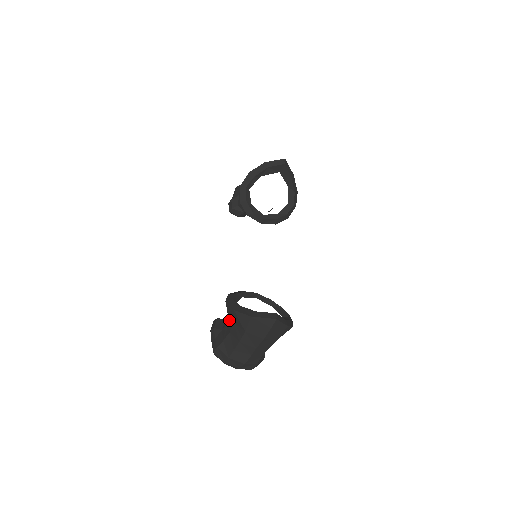
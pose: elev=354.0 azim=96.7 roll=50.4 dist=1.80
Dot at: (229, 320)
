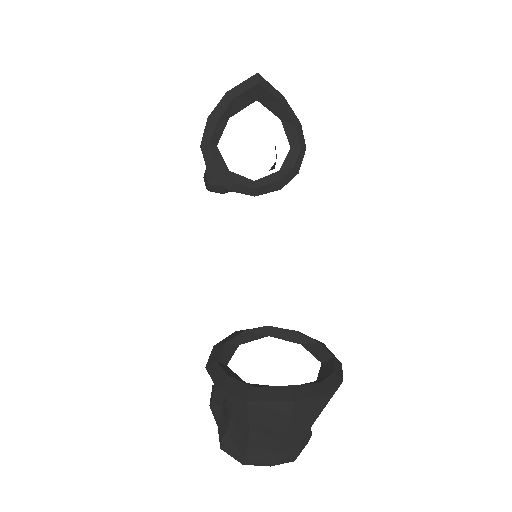
Dot at: occluded
